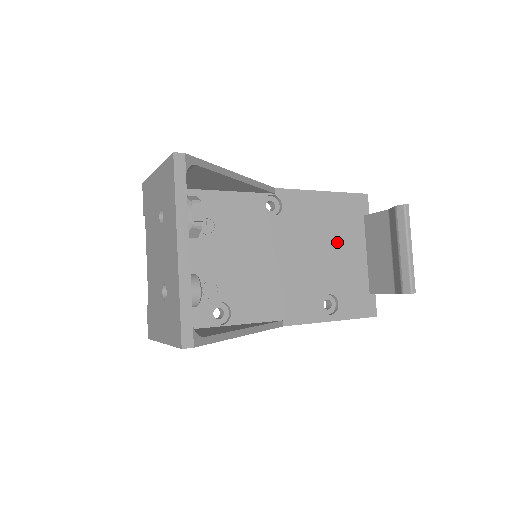
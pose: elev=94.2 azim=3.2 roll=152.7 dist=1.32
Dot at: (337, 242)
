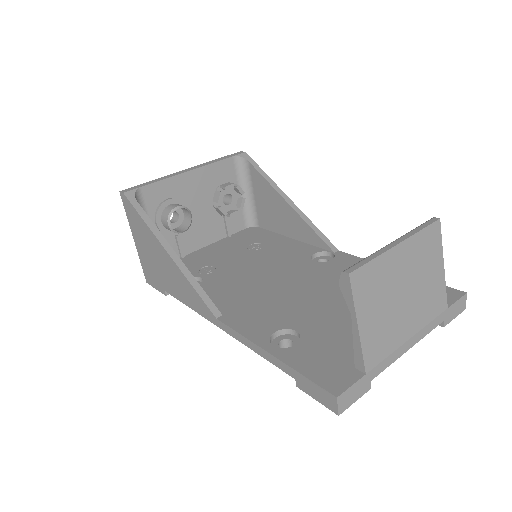
Dot at: occluded
